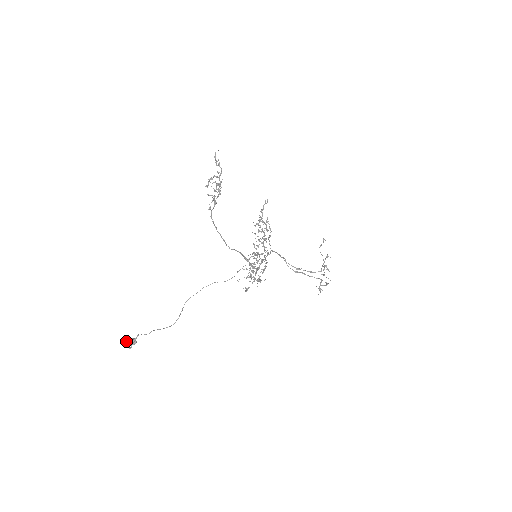
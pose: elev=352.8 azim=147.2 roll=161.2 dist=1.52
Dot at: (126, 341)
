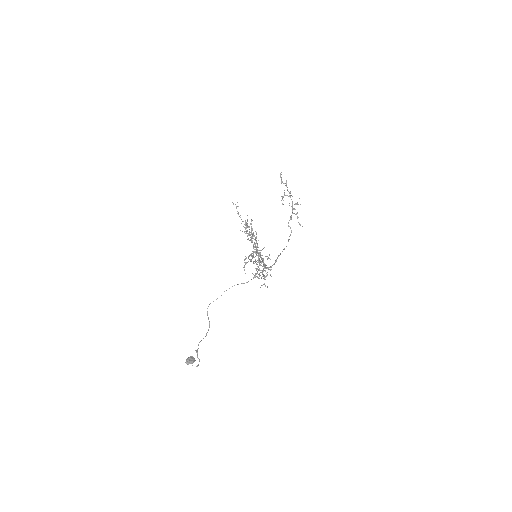
Dot at: (188, 361)
